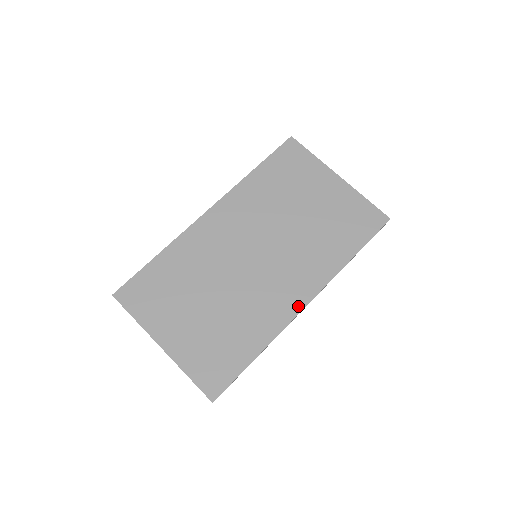
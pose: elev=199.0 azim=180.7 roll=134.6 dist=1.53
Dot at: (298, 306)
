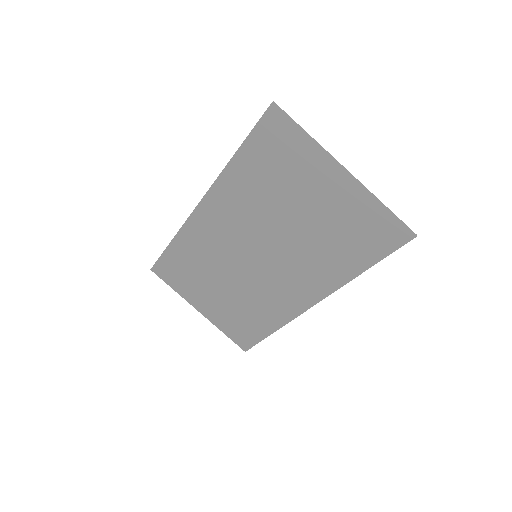
Dot at: (302, 307)
